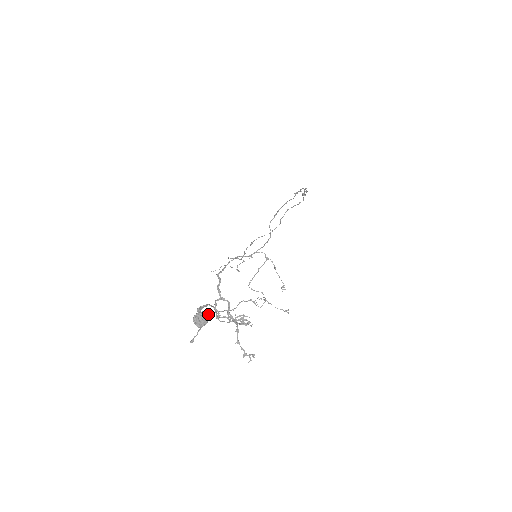
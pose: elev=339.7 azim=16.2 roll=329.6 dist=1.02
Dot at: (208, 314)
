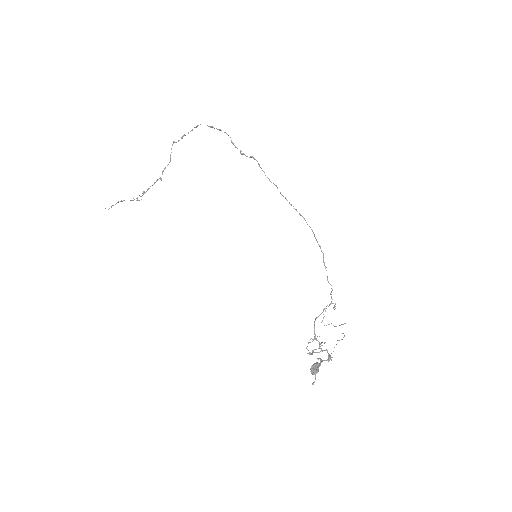
Dot at: (318, 365)
